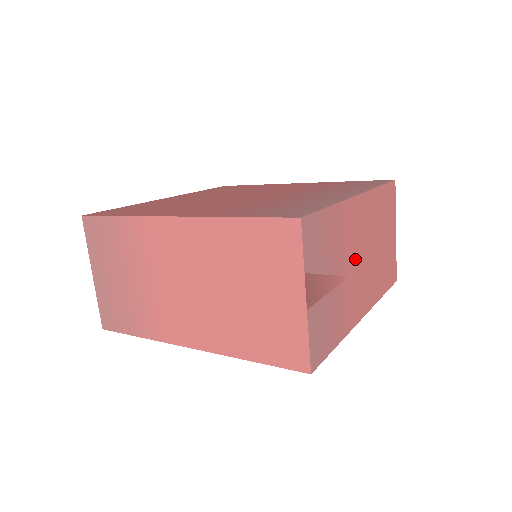
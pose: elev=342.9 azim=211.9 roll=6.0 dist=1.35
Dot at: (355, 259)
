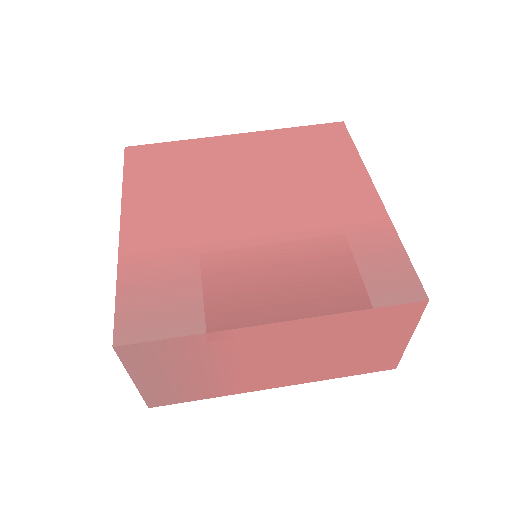
Dot at: (256, 360)
